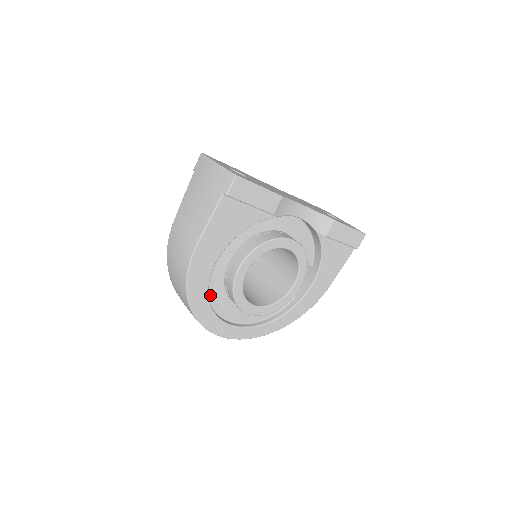
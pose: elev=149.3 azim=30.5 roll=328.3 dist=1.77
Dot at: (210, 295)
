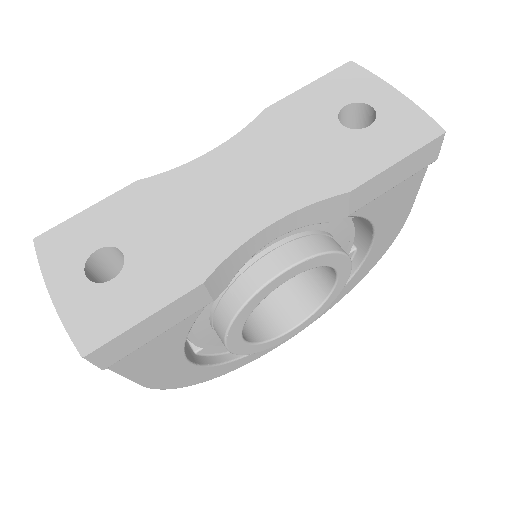
Dot at: (223, 350)
